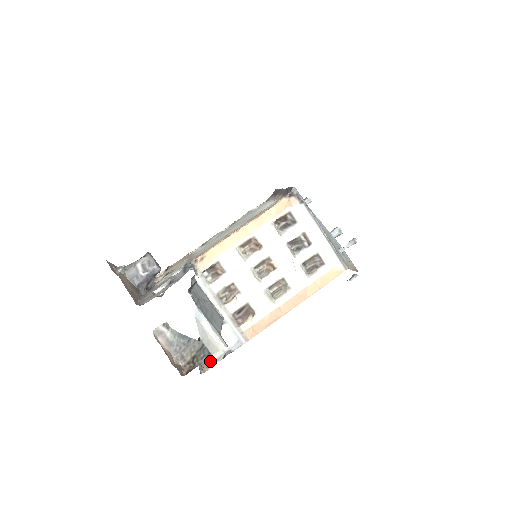
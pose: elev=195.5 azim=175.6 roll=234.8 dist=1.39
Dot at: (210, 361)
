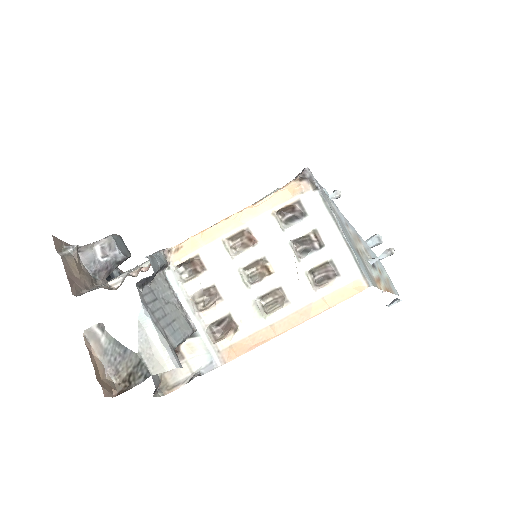
Dot at: (173, 382)
